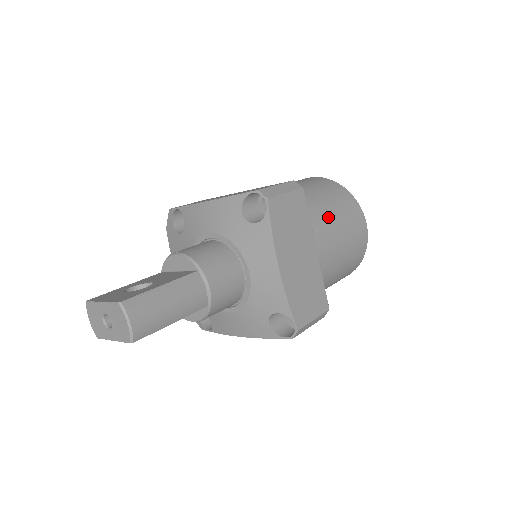
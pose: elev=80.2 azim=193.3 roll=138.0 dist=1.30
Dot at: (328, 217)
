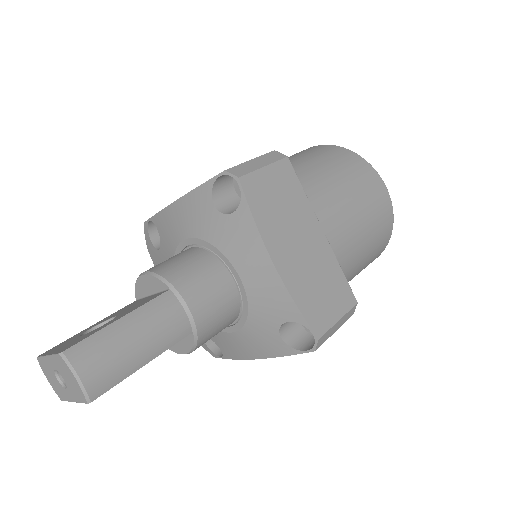
Dot at: (332, 188)
